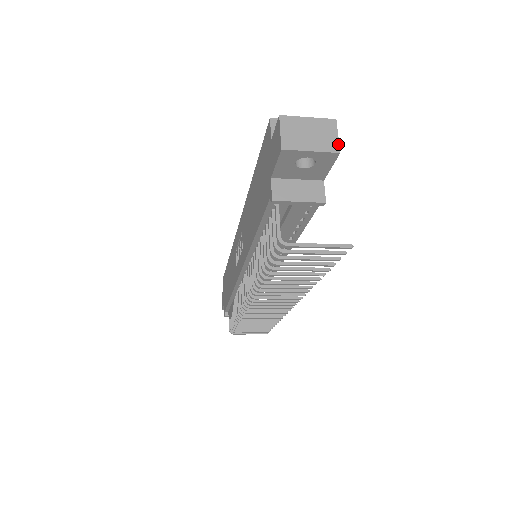
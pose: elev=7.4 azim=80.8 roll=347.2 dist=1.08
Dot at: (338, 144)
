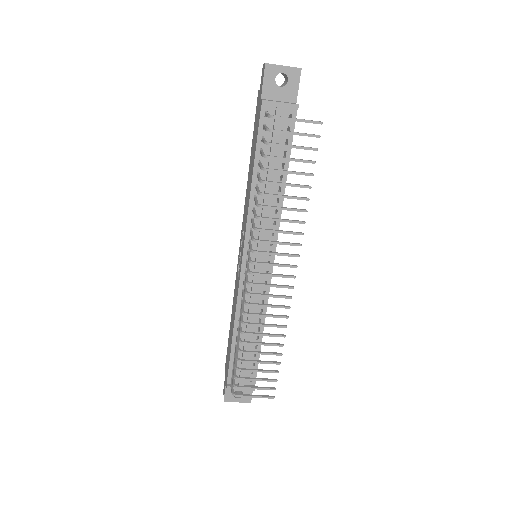
Dot at: (300, 68)
